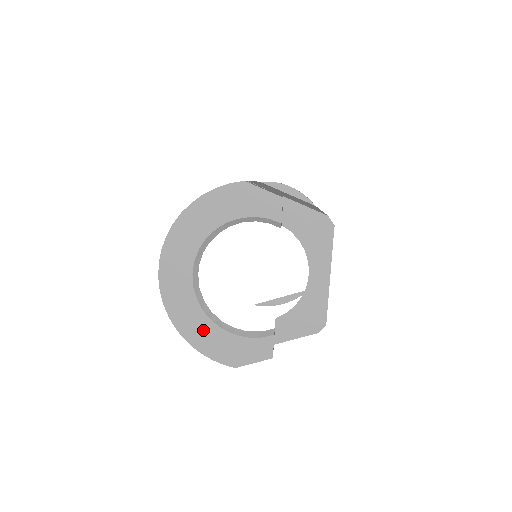
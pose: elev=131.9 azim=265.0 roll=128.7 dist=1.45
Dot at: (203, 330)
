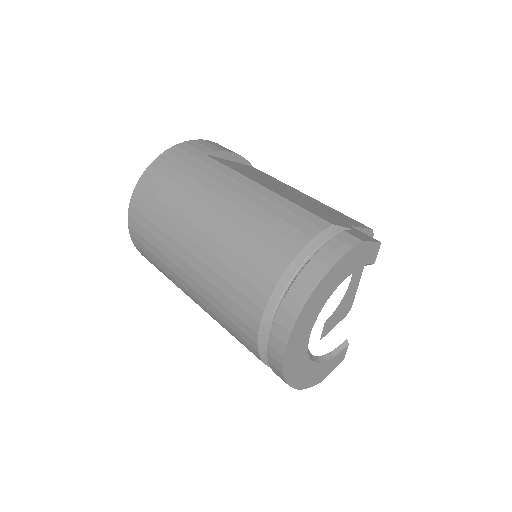
Dot at: (307, 373)
